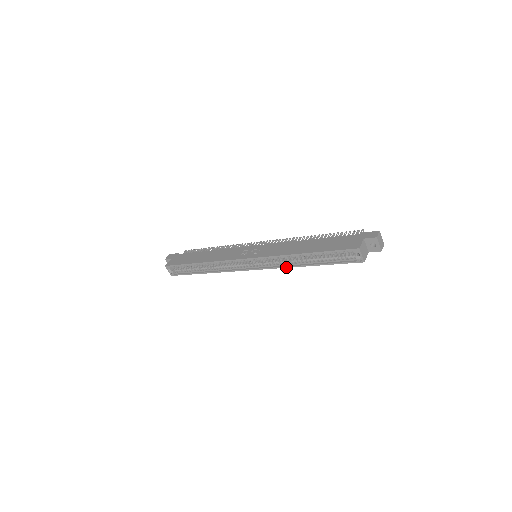
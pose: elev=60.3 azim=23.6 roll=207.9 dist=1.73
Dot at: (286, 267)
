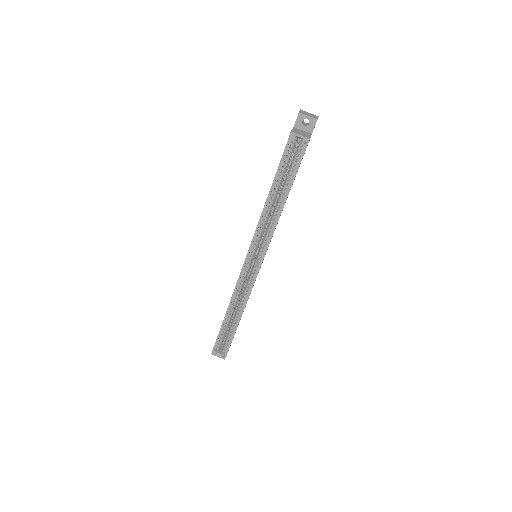
Dot at: (274, 228)
